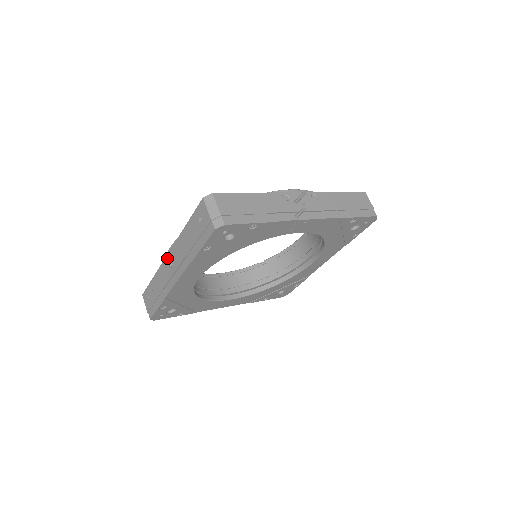
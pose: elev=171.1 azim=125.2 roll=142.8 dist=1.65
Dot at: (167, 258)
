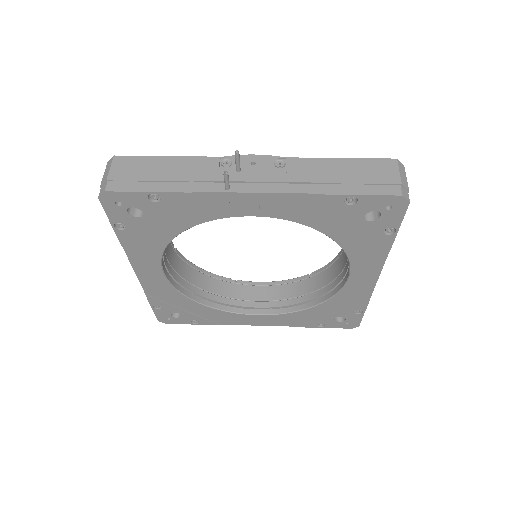
Dot at: occluded
